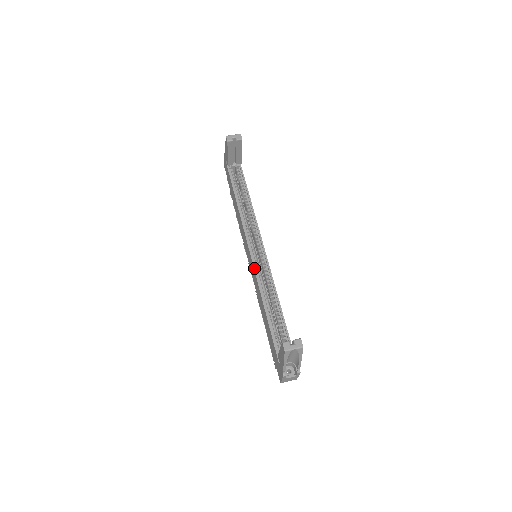
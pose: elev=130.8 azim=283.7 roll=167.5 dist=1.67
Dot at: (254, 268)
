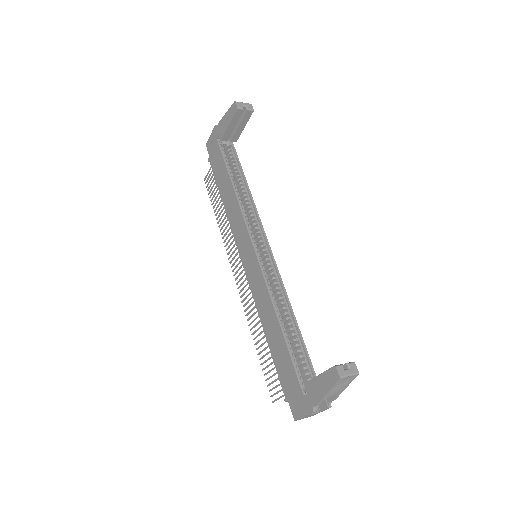
Dot at: (261, 270)
